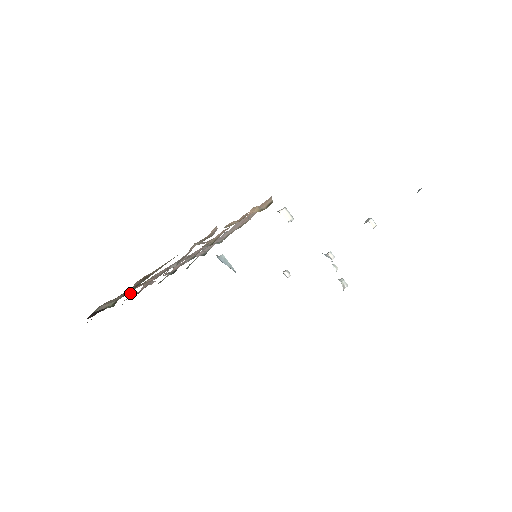
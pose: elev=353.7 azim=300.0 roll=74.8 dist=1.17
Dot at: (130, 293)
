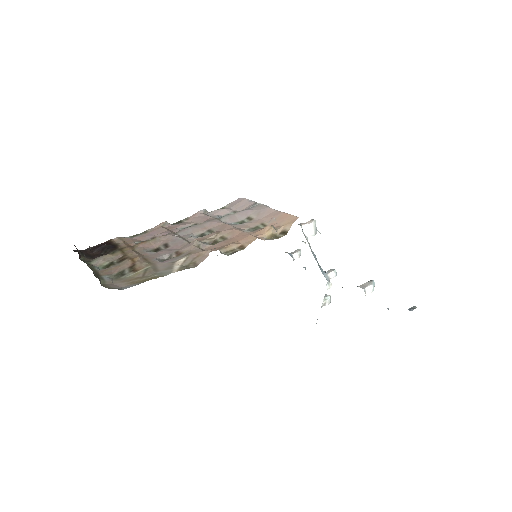
Dot at: (134, 245)
